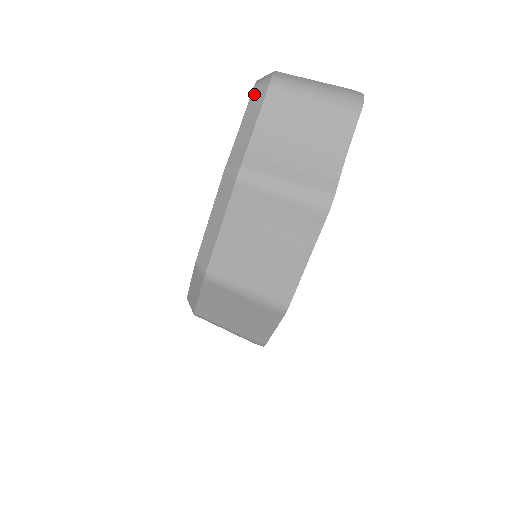
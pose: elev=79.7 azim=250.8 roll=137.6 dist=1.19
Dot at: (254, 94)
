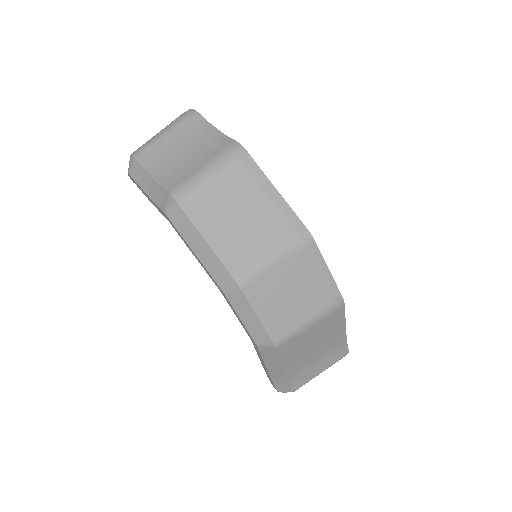
Dot at: (133, 174)
